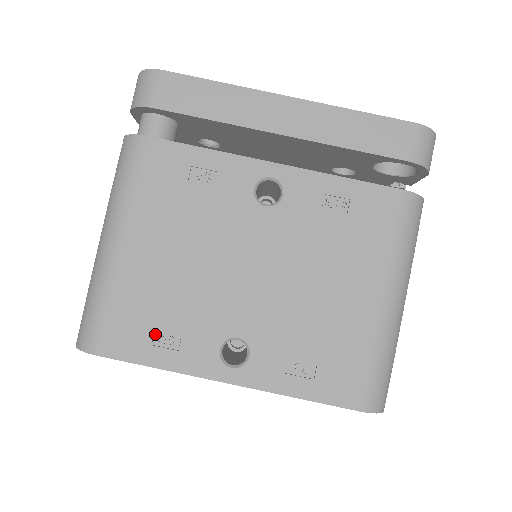
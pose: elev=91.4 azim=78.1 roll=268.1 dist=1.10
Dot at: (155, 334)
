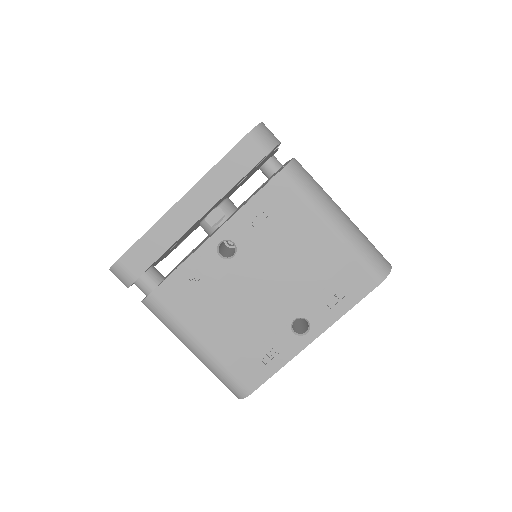
Dot at: (261, 359)
